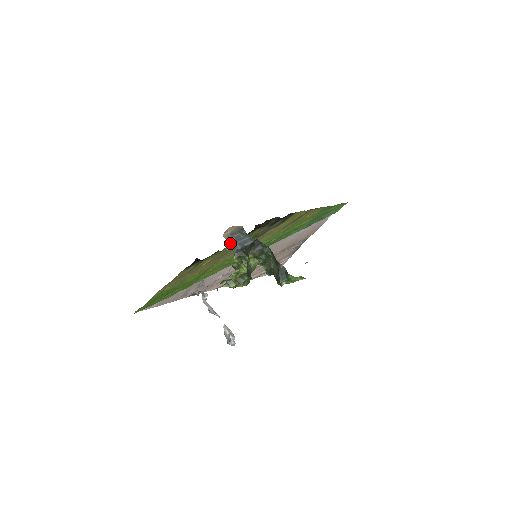
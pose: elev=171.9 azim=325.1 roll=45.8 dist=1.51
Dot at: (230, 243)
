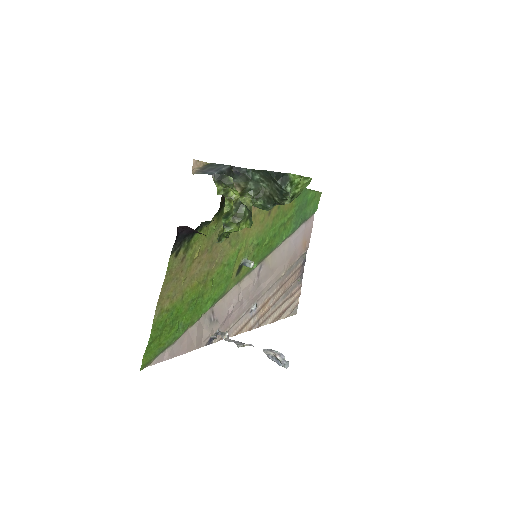
Dot at: occluded
